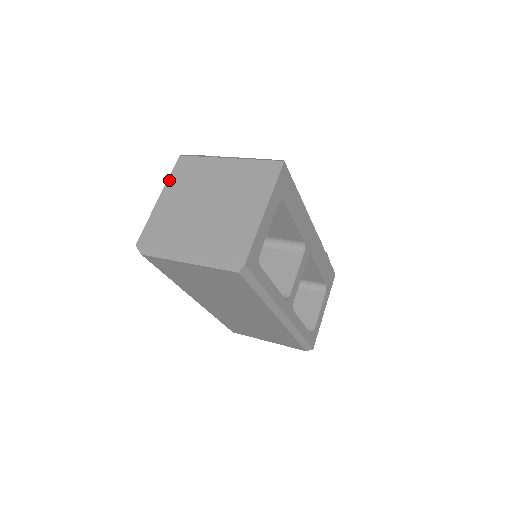
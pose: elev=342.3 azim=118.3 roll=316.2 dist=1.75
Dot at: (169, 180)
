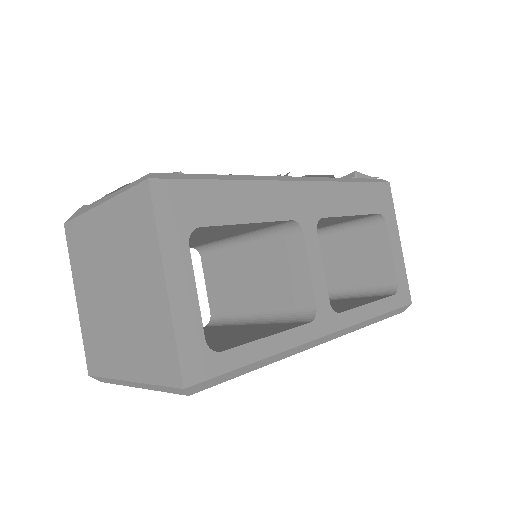
Dot at: (71, 267)
